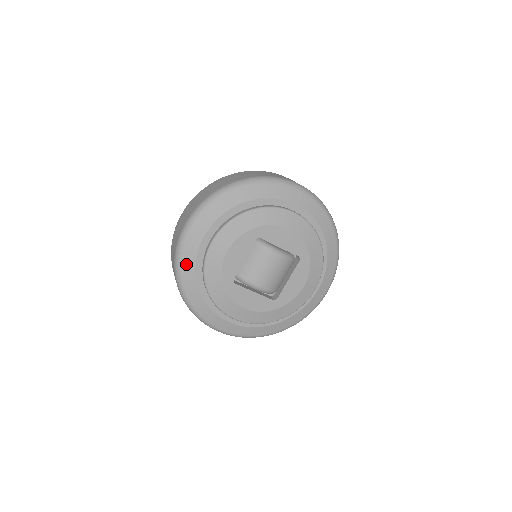
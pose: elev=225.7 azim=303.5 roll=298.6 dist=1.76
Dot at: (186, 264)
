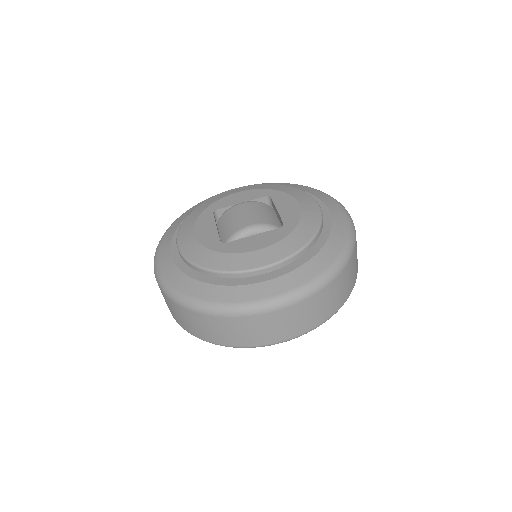
Dot at: (172, 278)
